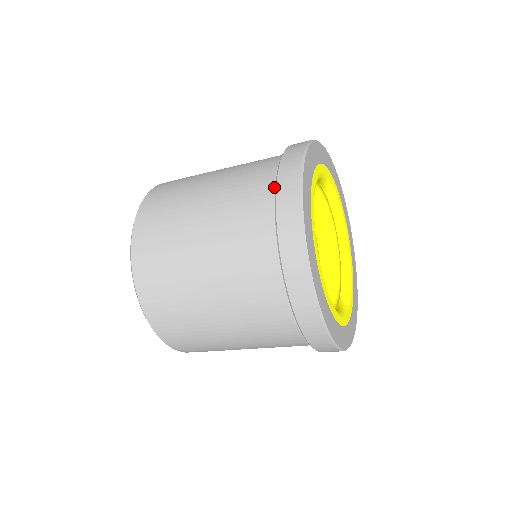
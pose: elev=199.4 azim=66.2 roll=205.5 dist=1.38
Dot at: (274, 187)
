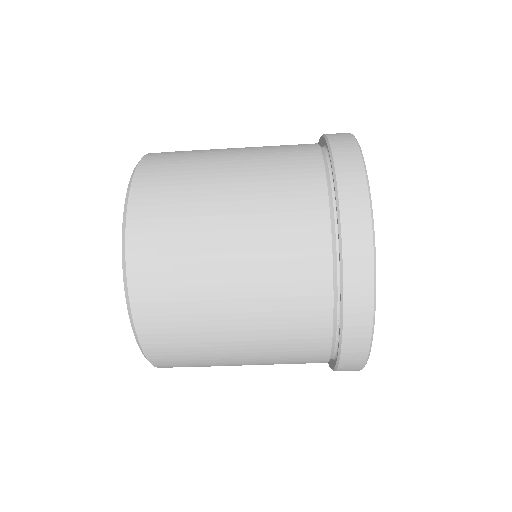
Dot at: (327, 182)
